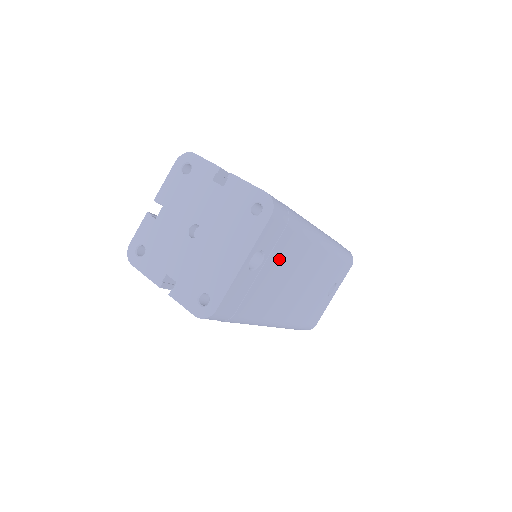
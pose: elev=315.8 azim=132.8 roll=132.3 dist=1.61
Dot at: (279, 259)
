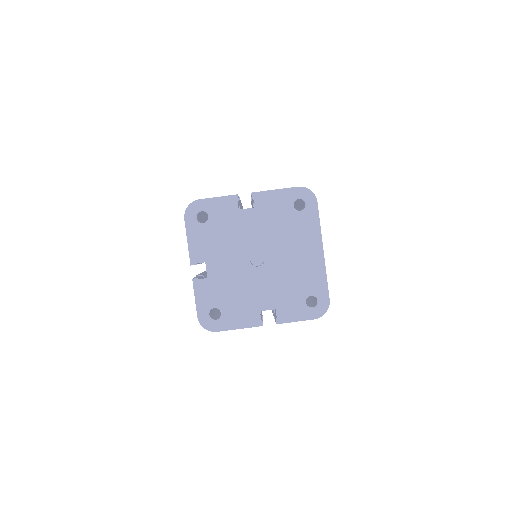
Dot at: occluded
